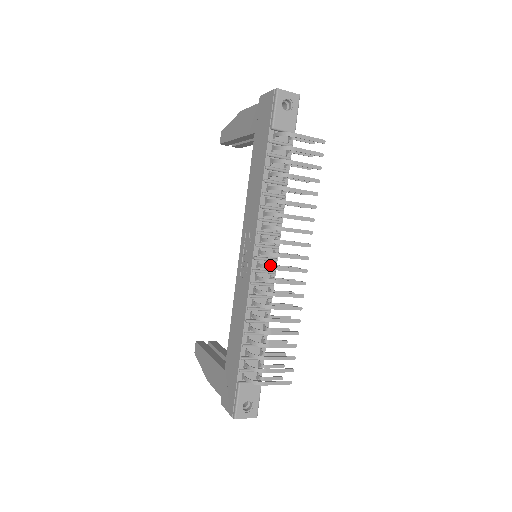
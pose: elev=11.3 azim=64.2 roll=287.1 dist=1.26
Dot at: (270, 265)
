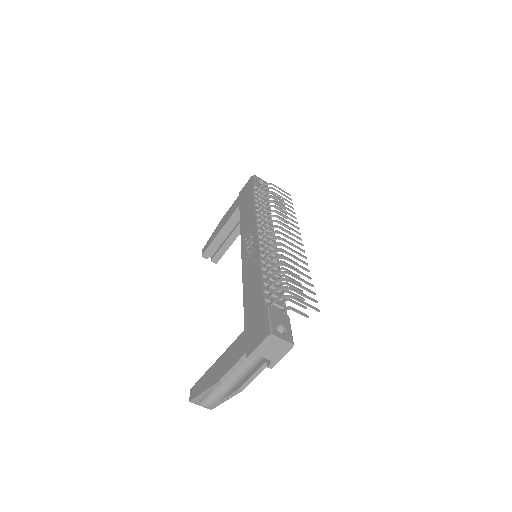
Dot at: occluded
